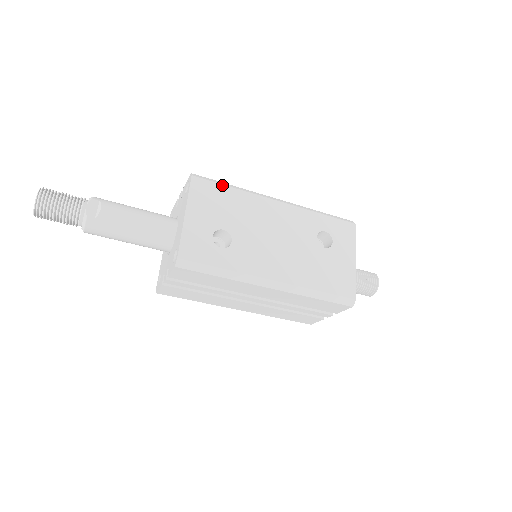
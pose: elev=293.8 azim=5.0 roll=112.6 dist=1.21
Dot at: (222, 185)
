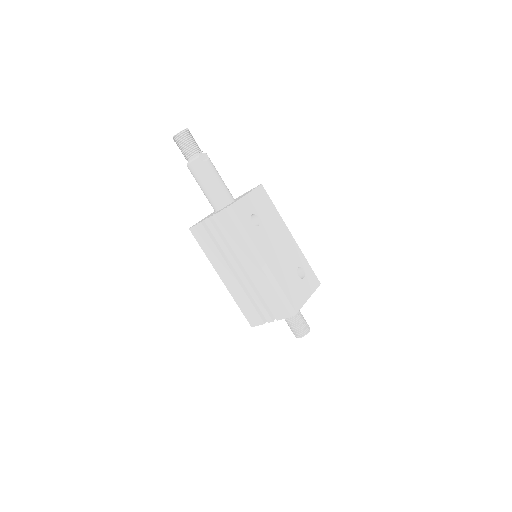
Dot at: occluded
